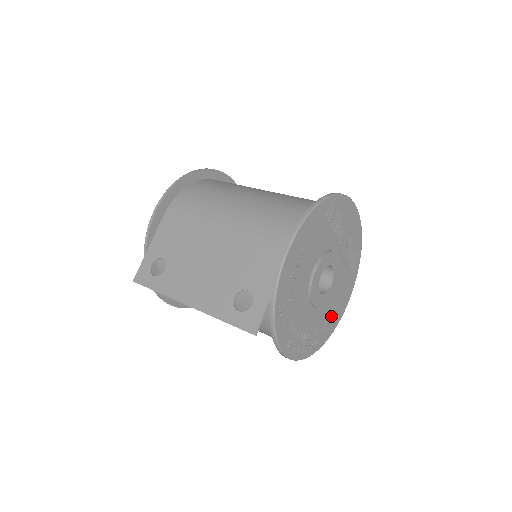
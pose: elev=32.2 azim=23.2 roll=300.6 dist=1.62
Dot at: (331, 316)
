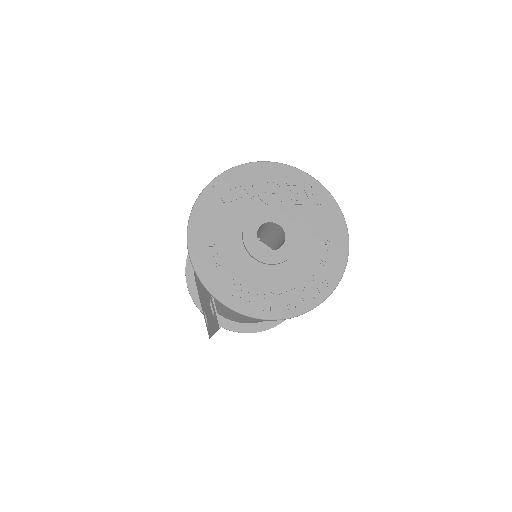
Dot at: (325, 251)
